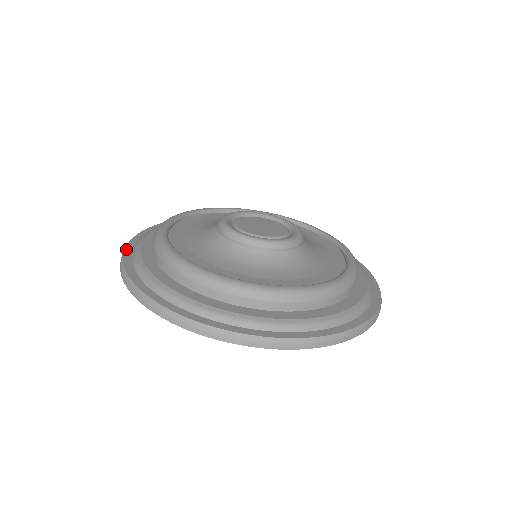
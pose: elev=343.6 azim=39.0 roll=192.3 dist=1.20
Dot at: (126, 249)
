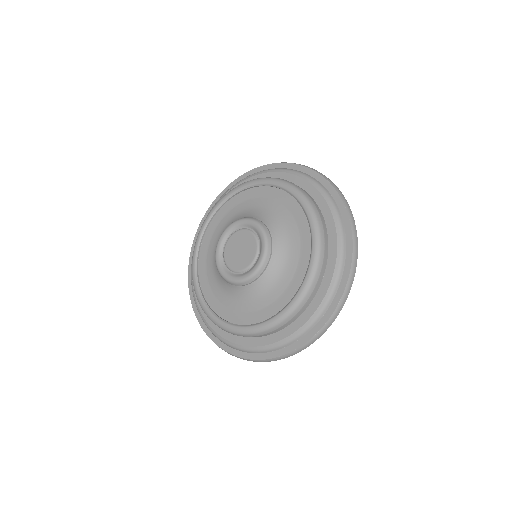
Dot at: (223, 349)
